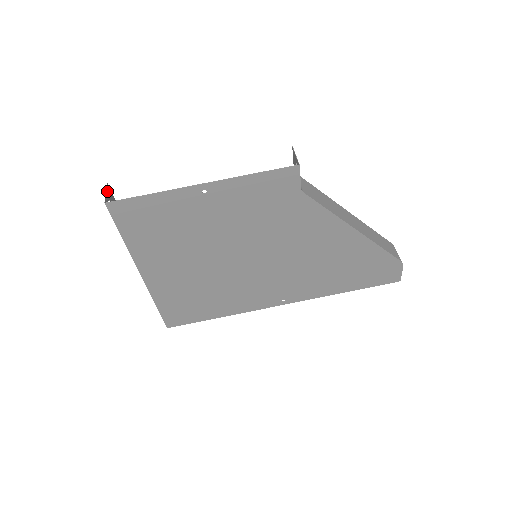
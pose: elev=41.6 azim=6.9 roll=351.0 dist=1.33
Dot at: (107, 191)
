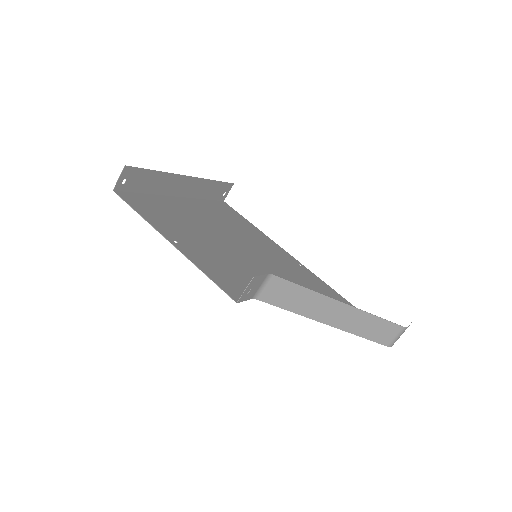
Dot at: (122, 174)
